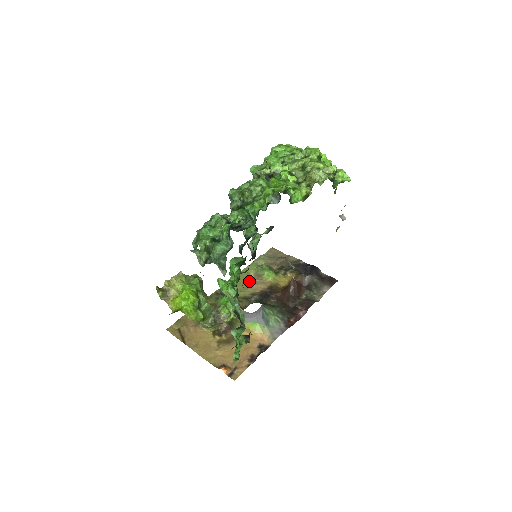
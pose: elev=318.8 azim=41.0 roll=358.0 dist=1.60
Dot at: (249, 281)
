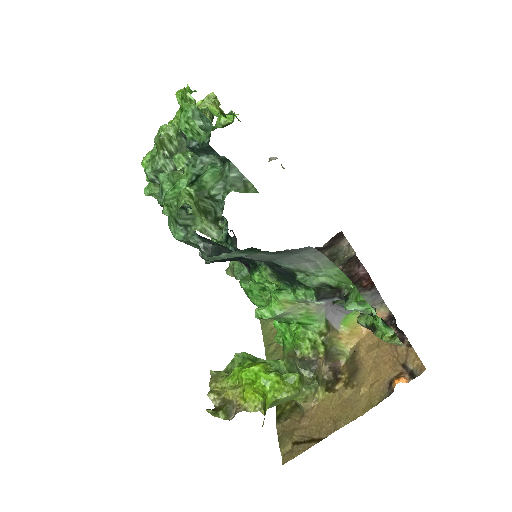
Dot at: occluded
